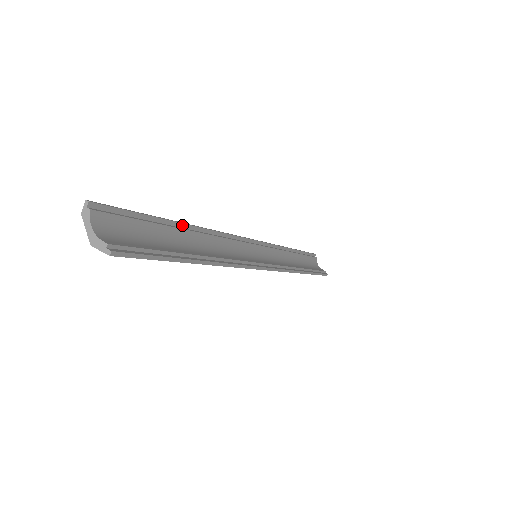
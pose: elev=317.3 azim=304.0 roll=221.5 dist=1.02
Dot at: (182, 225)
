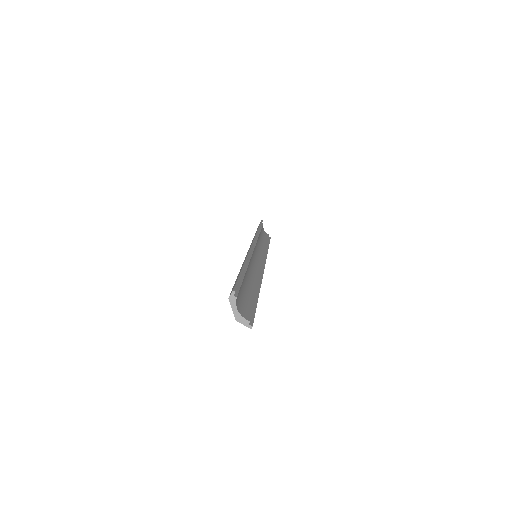
Dot at: occluded
